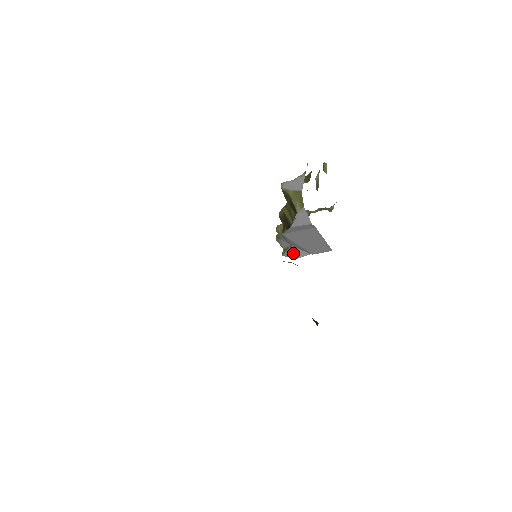
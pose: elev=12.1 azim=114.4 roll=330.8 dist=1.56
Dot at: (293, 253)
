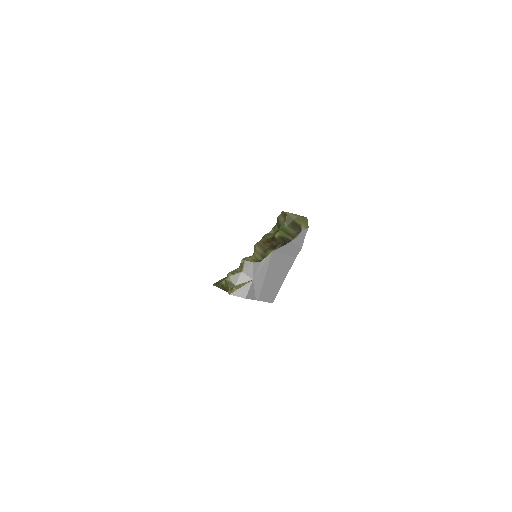
Dot at: (248, 290)
